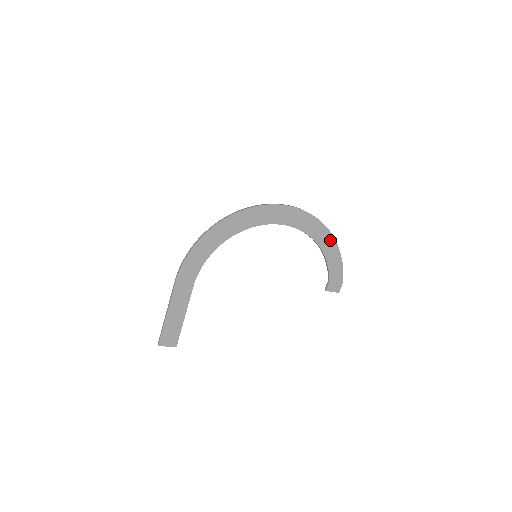
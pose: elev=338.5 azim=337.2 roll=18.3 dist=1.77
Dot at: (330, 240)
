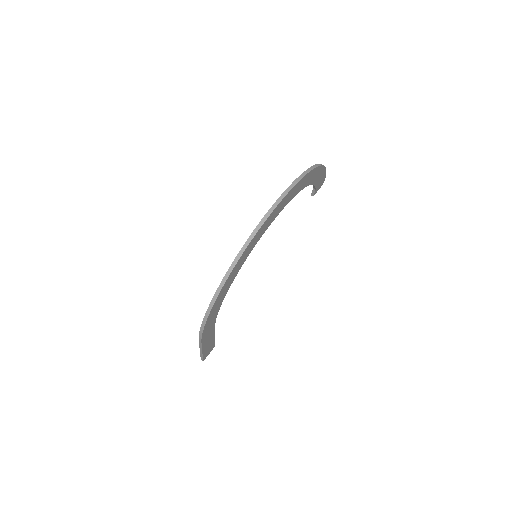
Dot at: (315, 171)
